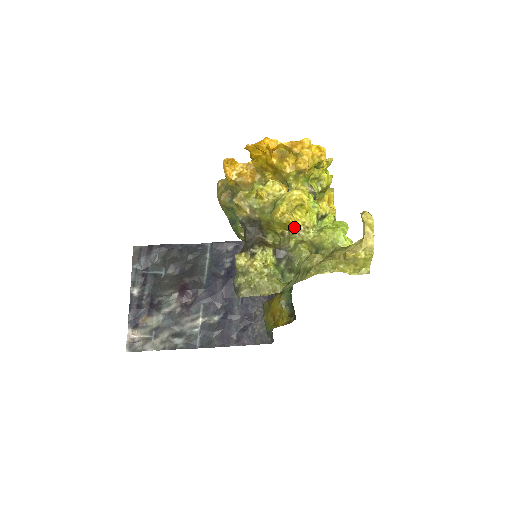
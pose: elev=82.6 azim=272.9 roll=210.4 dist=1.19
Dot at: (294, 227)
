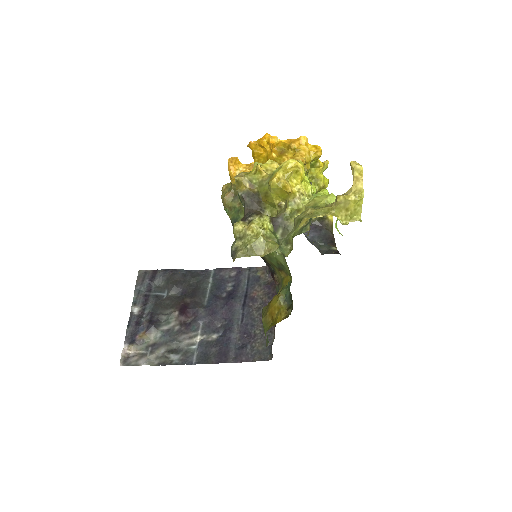
Dot at: (290, 191)
